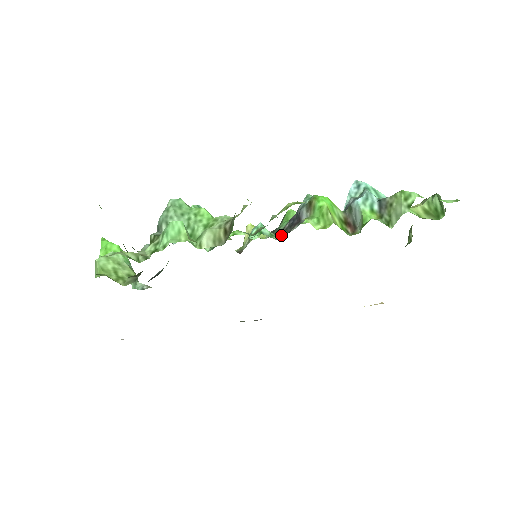
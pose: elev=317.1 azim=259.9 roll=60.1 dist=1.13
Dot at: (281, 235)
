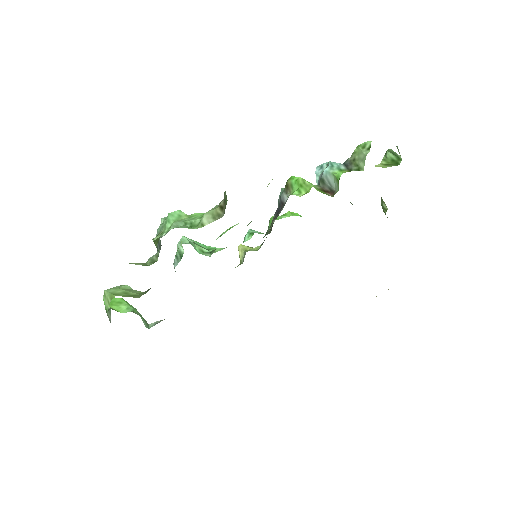
Dot at: (272, 224)
